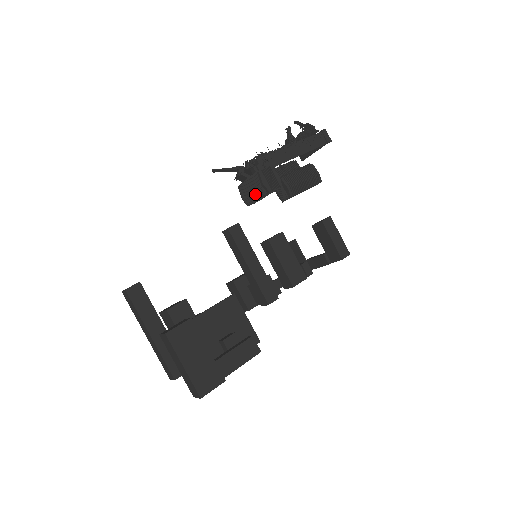
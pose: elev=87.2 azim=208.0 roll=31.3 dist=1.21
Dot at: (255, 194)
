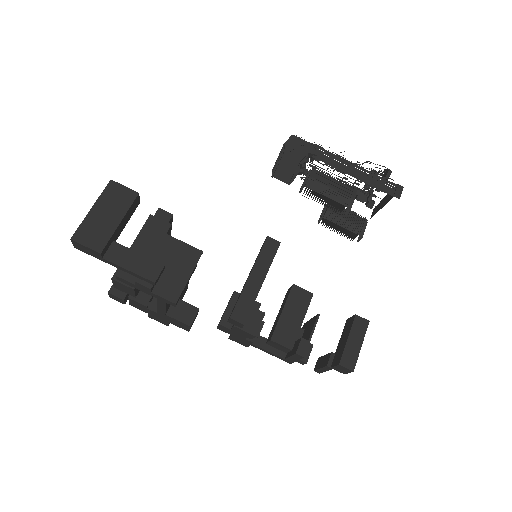
Dot at: occluded
